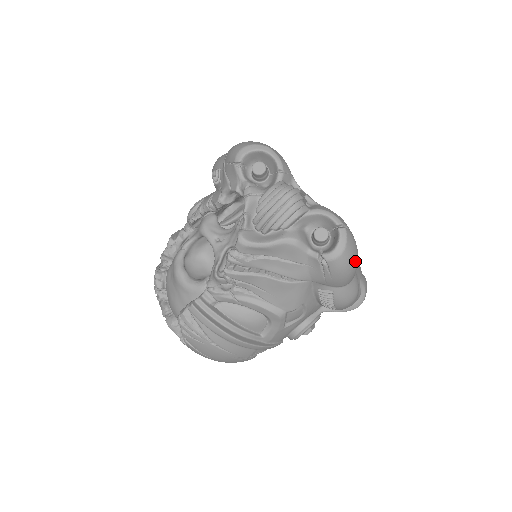
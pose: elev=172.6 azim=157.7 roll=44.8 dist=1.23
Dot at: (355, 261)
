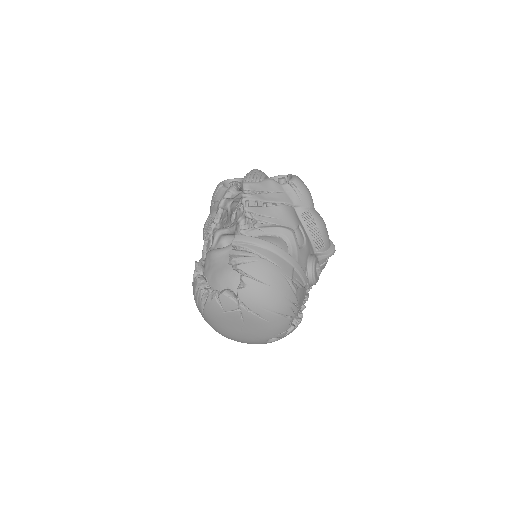
Dot at: occluded
